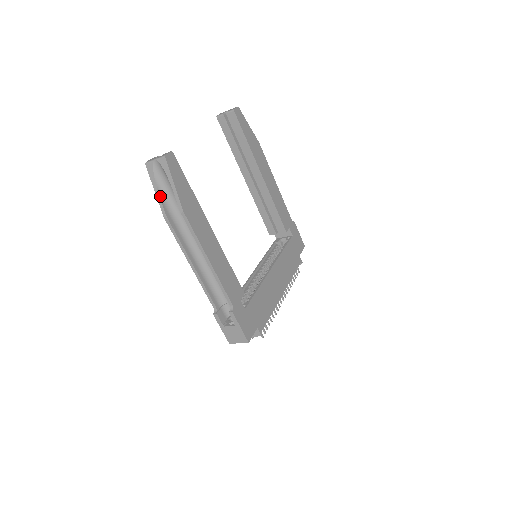
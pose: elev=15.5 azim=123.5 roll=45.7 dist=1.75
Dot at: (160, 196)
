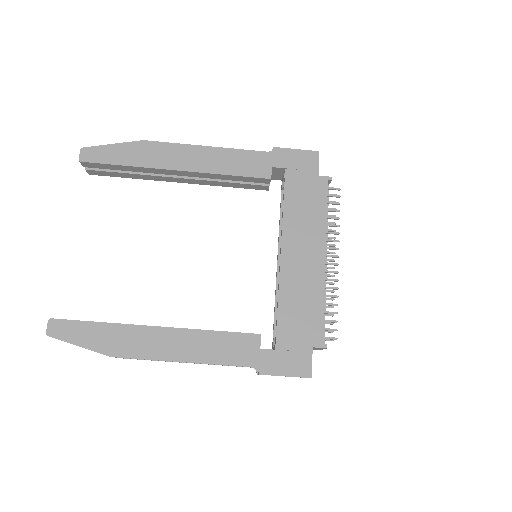
Dot at: occluded
